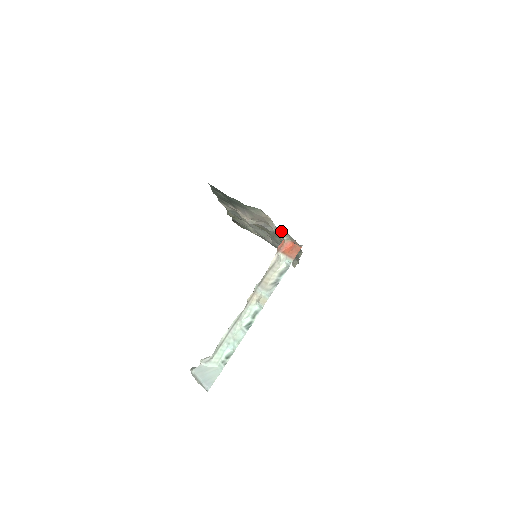
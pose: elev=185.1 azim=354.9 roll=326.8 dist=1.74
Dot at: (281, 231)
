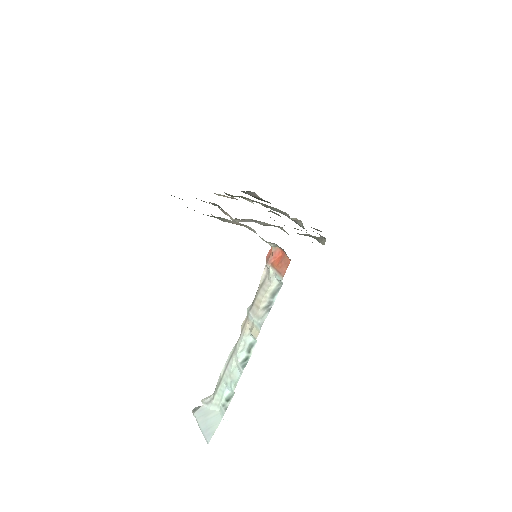
Dot at: occluded
